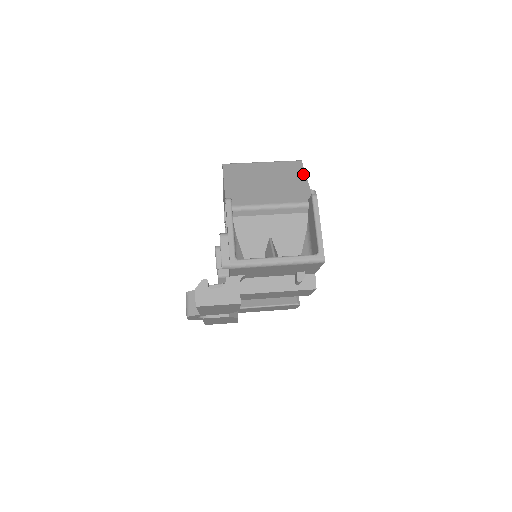
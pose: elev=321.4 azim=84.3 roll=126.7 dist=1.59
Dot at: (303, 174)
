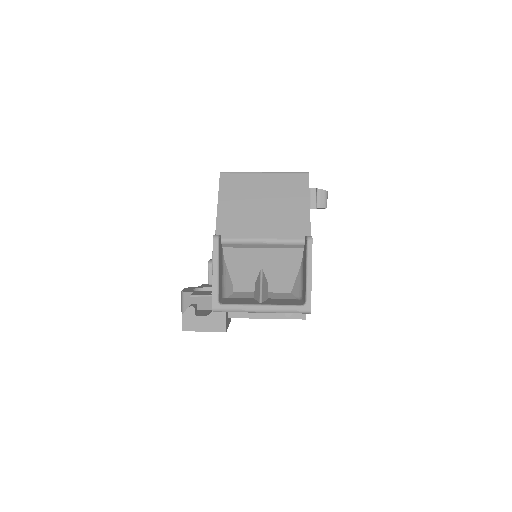
Dot at: (307, 196)
